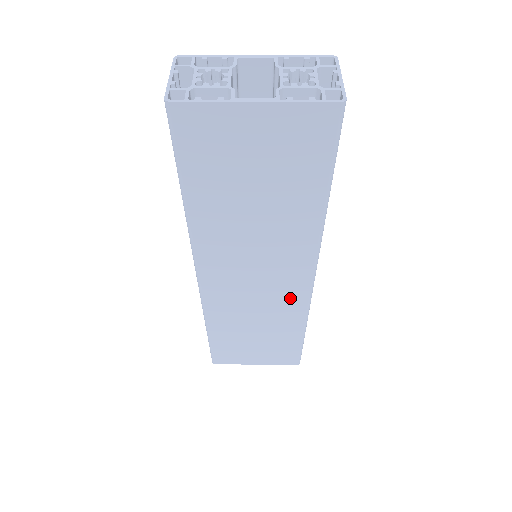
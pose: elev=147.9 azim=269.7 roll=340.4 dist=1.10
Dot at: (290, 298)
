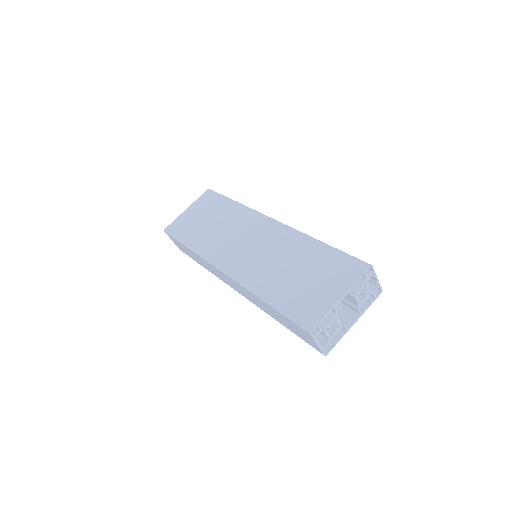
Dot at: occluded
